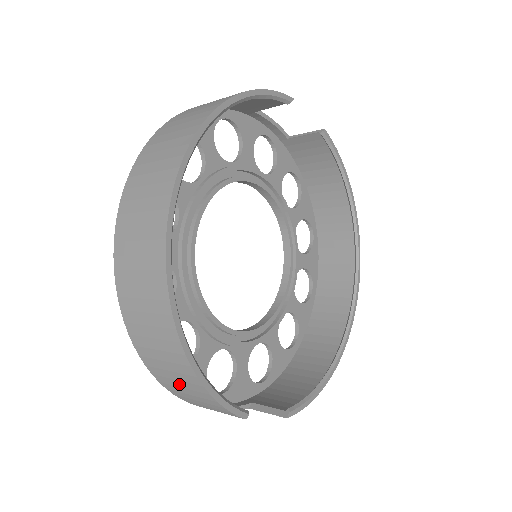
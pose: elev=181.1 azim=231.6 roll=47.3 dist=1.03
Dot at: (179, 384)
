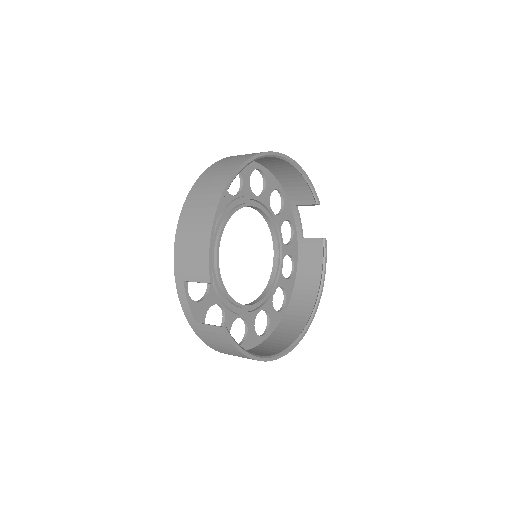
Dot at: (192, 236)
